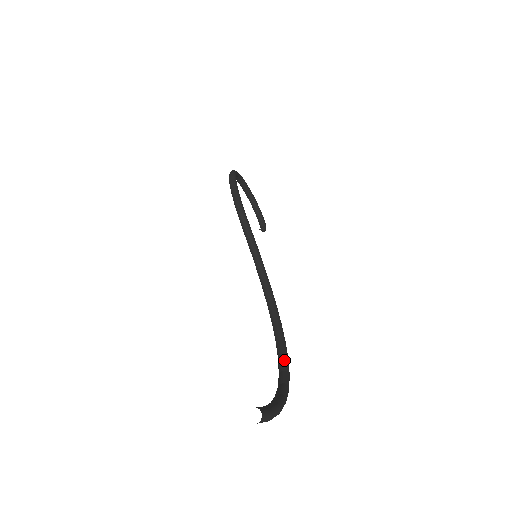
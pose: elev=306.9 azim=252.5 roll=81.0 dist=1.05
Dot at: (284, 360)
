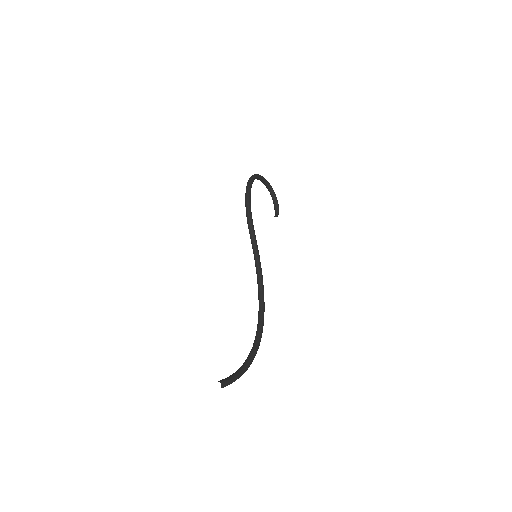
Dot at: (258, 337)
